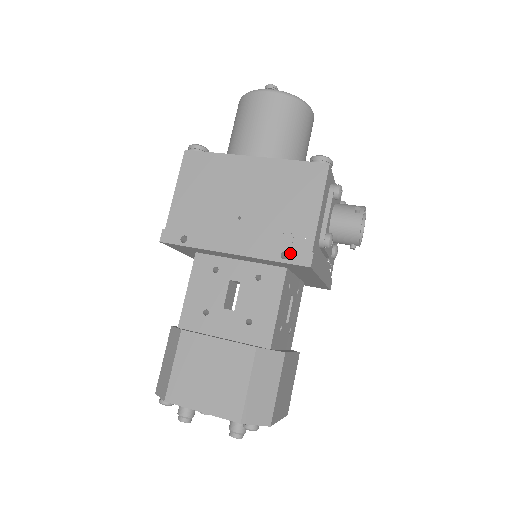
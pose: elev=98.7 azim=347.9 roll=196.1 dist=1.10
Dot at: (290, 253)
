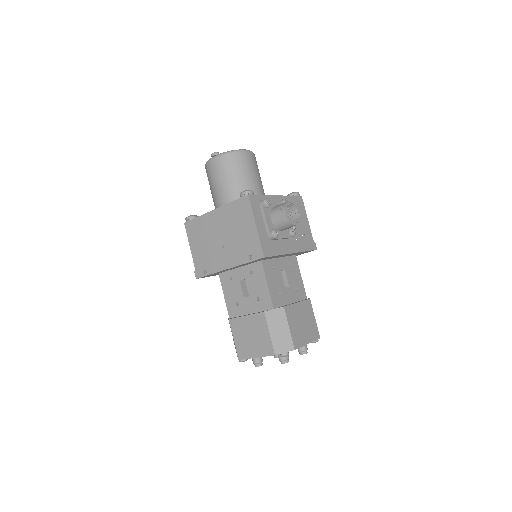
Dot at: (252, 255)
